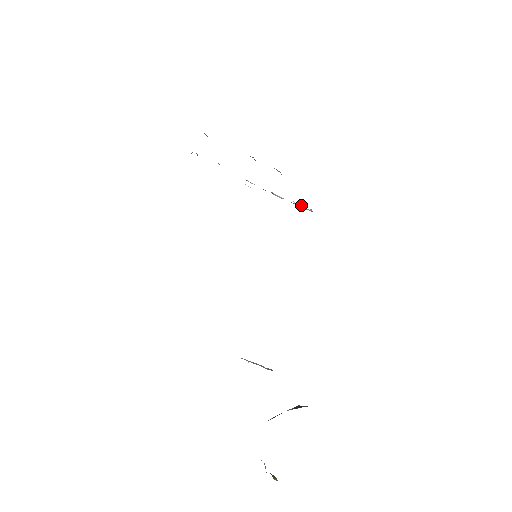
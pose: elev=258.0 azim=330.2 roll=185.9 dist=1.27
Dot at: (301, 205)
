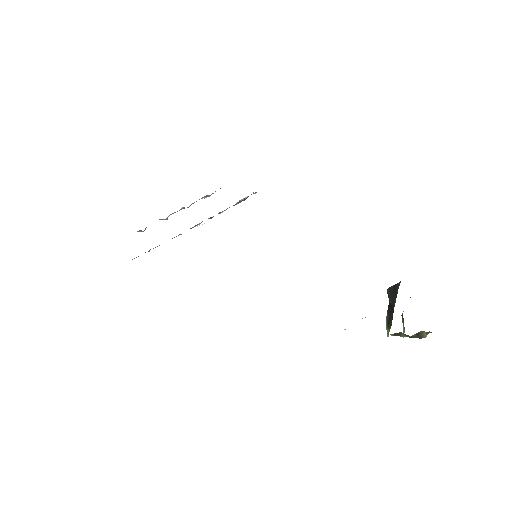
Dot at: (245, 198)
